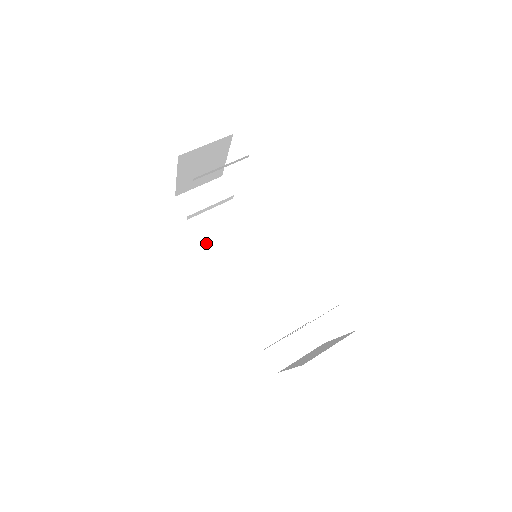
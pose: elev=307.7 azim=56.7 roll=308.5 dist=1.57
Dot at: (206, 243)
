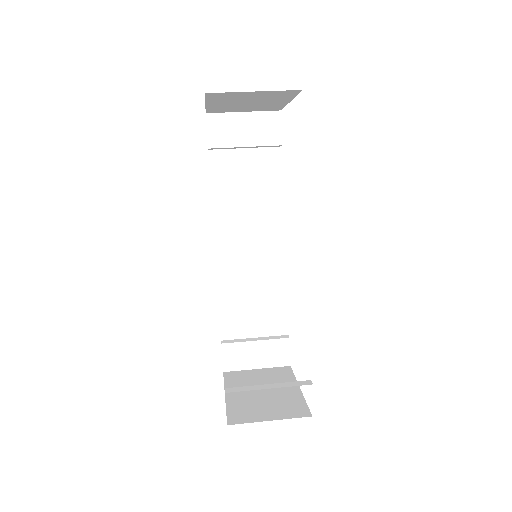
Dot at: (218, 191)
